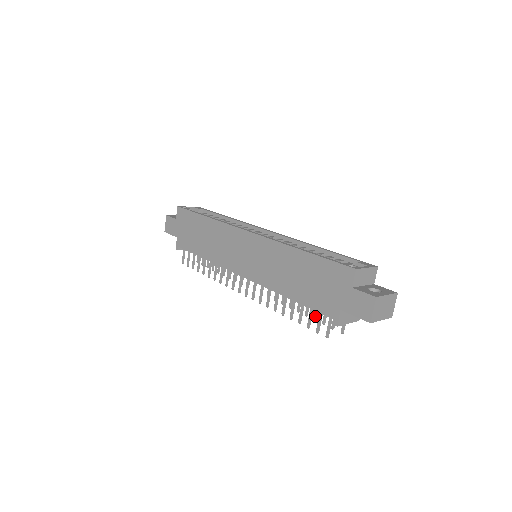
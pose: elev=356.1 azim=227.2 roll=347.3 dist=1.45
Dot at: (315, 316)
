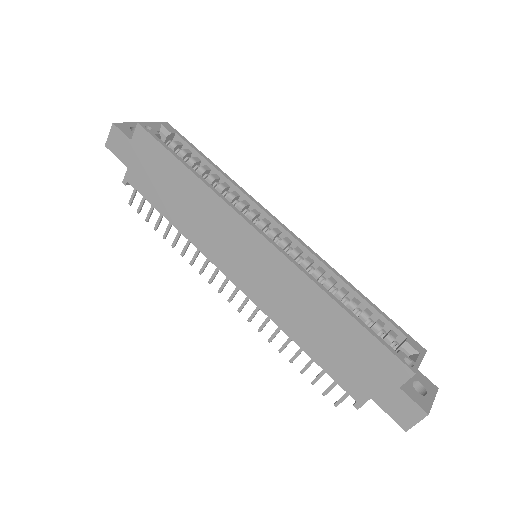
Dot at: occluded
